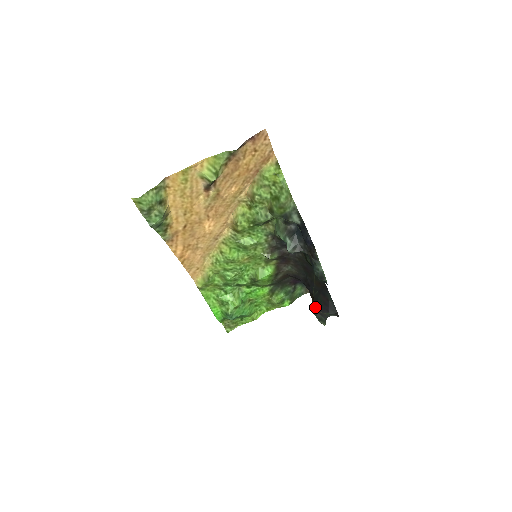
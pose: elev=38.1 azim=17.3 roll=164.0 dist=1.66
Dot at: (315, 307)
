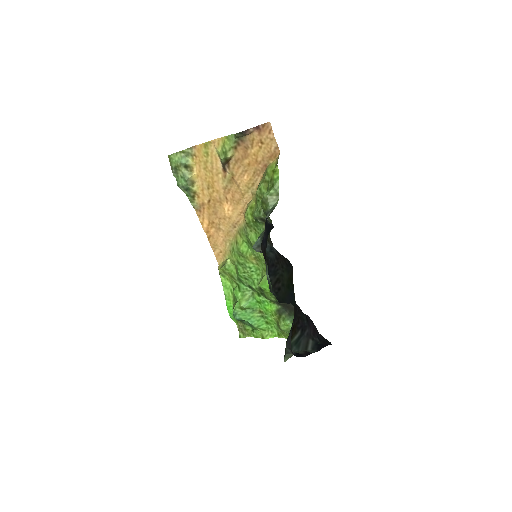
Dot at: occluded
